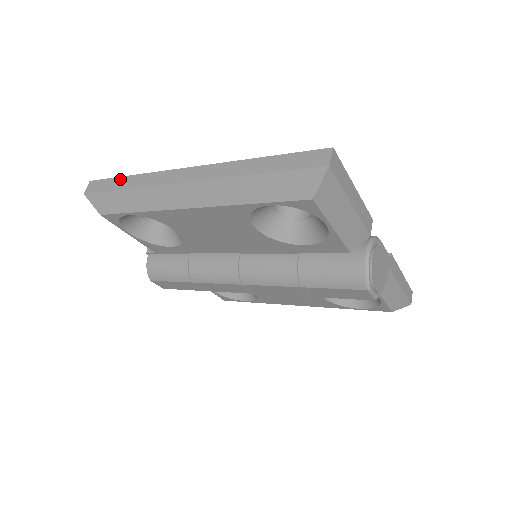
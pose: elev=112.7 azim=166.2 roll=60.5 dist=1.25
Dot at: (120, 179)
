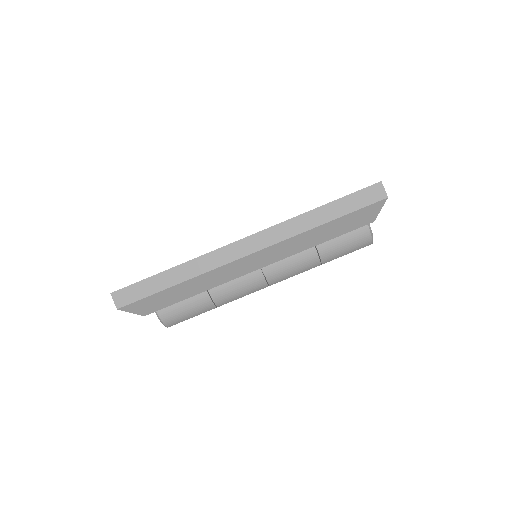
Dot at: (159, 277)
